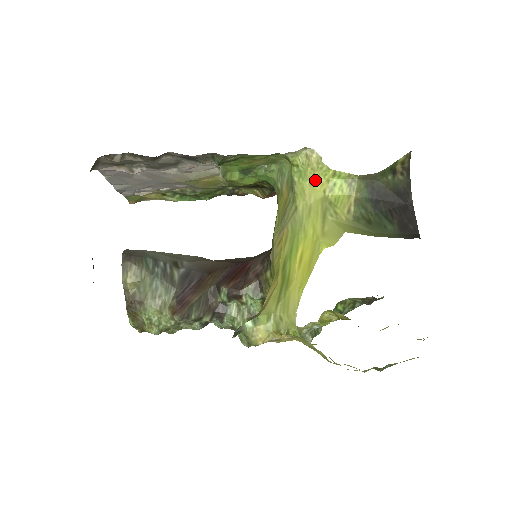
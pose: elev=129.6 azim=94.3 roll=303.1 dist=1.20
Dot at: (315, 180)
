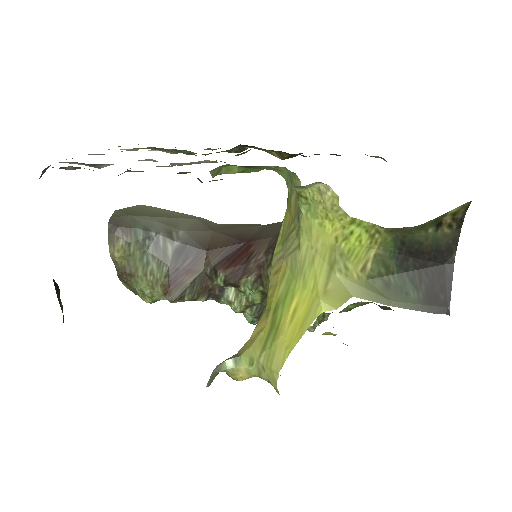
Dot at: (327, 221)
